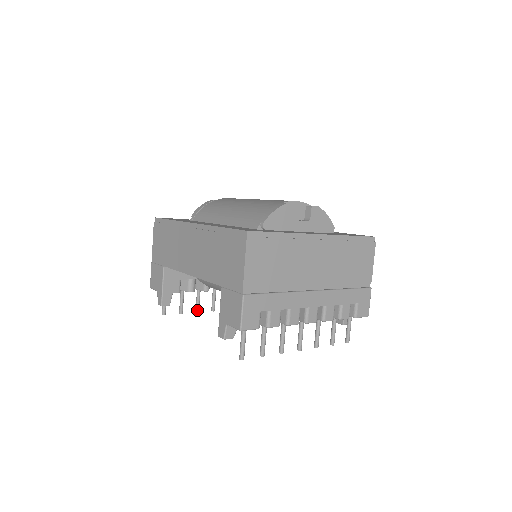
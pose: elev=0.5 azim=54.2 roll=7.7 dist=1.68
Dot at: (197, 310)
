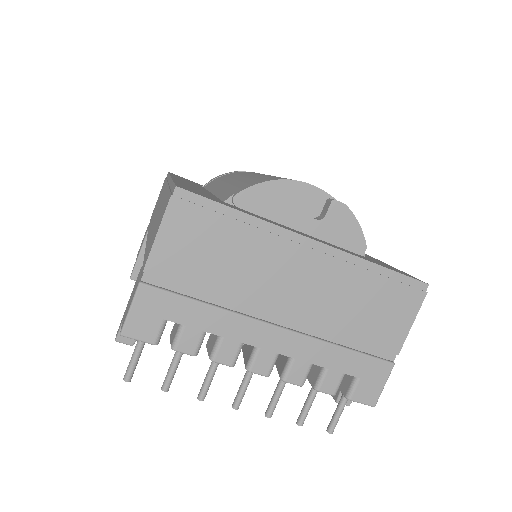
Dot at: occluded
